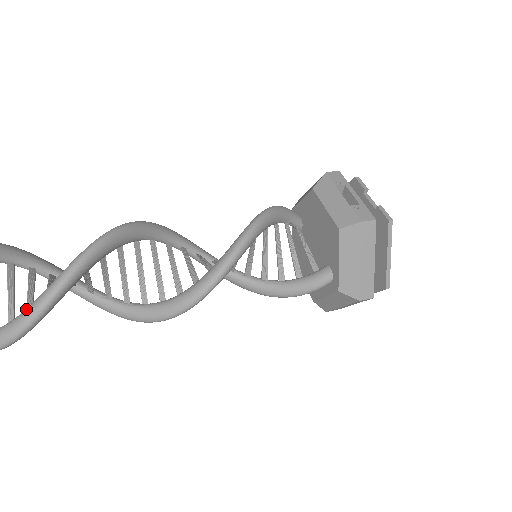
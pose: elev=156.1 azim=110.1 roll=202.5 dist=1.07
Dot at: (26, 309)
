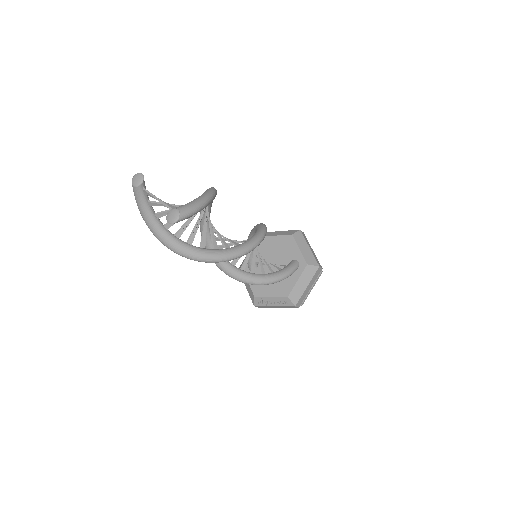
Dot at: (201, 195)
